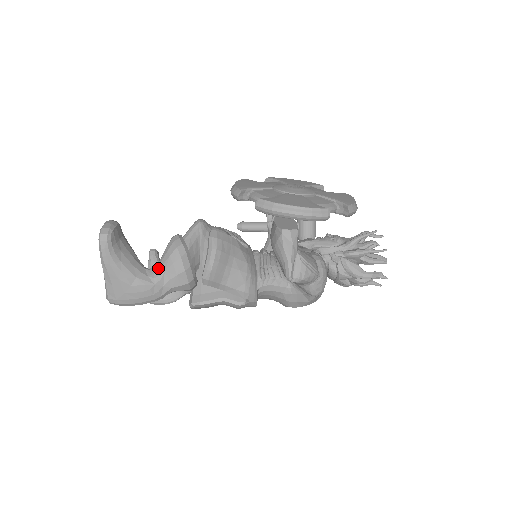
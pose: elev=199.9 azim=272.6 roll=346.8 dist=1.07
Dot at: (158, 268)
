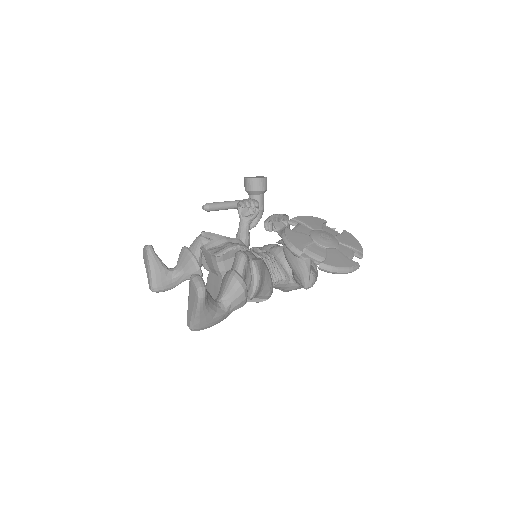
Dot at: (226, 300)
